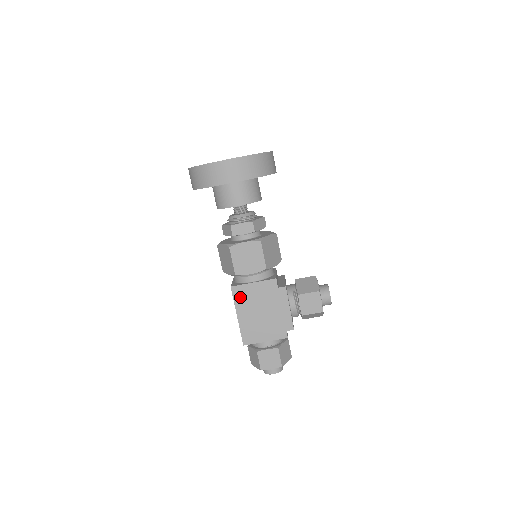
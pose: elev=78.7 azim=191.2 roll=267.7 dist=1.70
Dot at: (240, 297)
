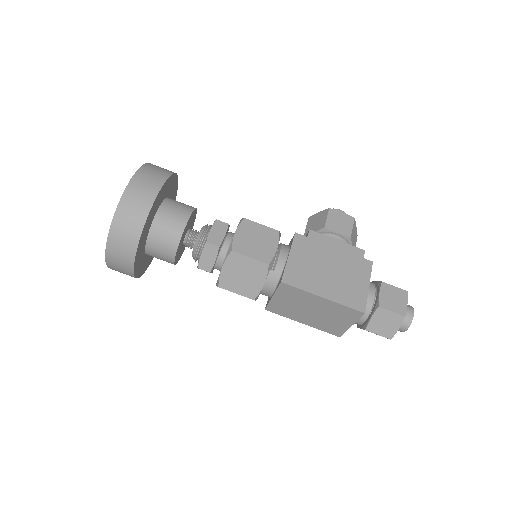
Dot at: (299, 280)
